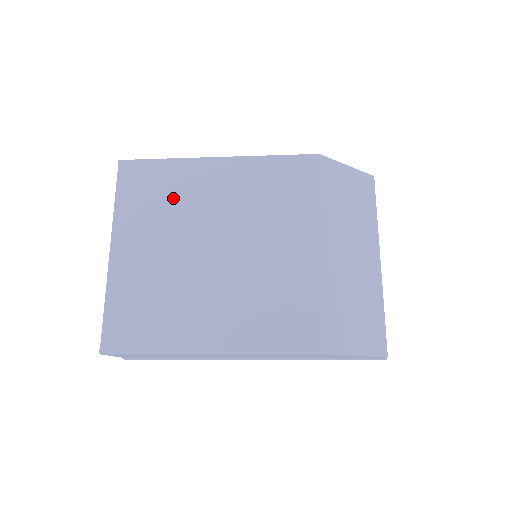
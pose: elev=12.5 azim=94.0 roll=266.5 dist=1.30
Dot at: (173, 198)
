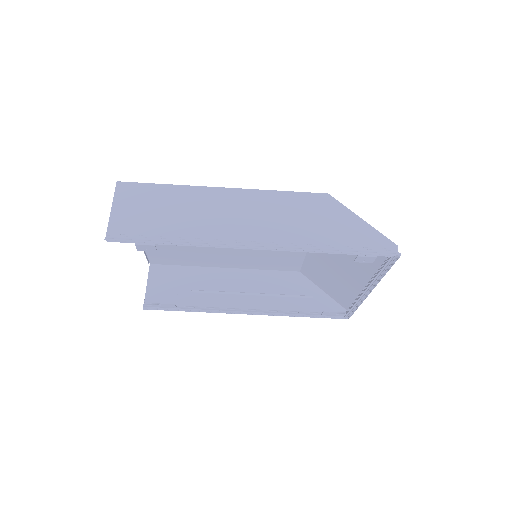
Dot at: (191, 252)
